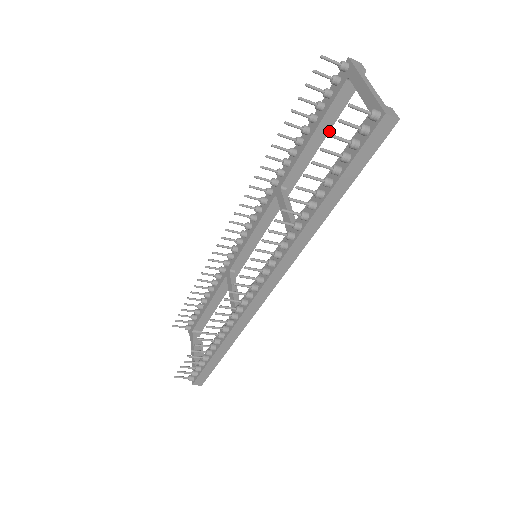
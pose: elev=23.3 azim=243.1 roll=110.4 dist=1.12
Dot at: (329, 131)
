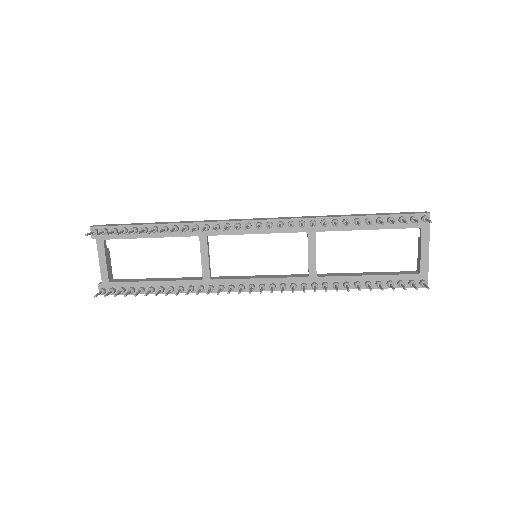
Dot at: occluded
